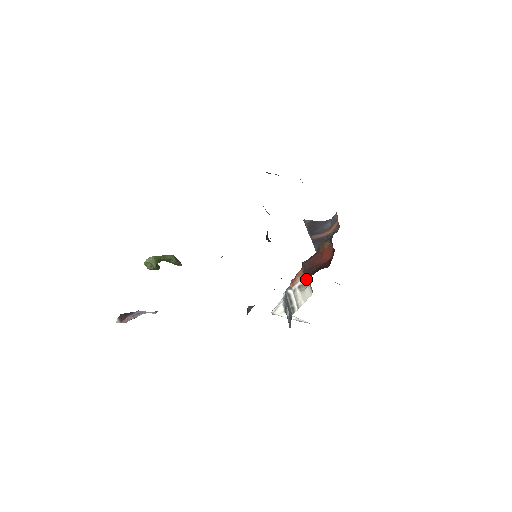
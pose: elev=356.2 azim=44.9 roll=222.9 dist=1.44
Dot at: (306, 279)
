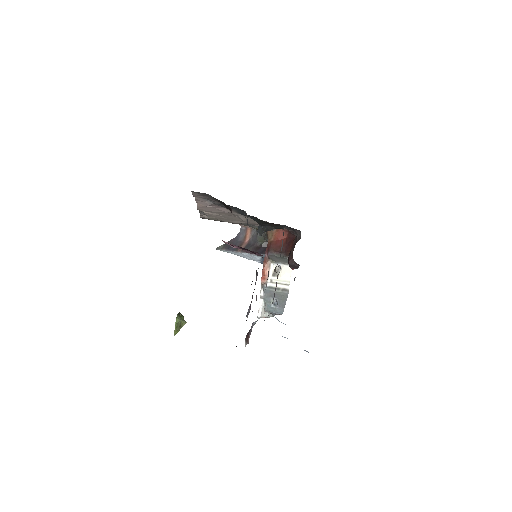
Dot at: (288, 254)
